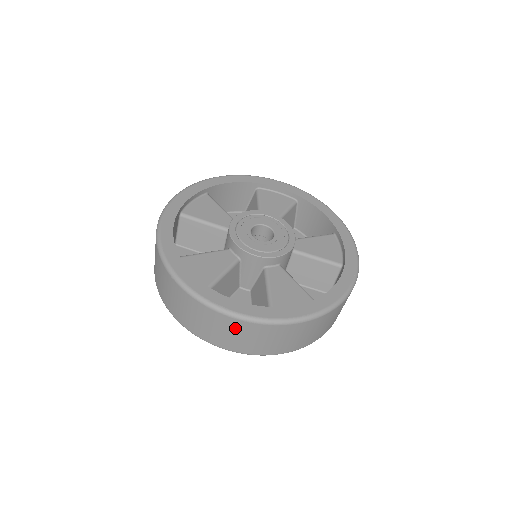
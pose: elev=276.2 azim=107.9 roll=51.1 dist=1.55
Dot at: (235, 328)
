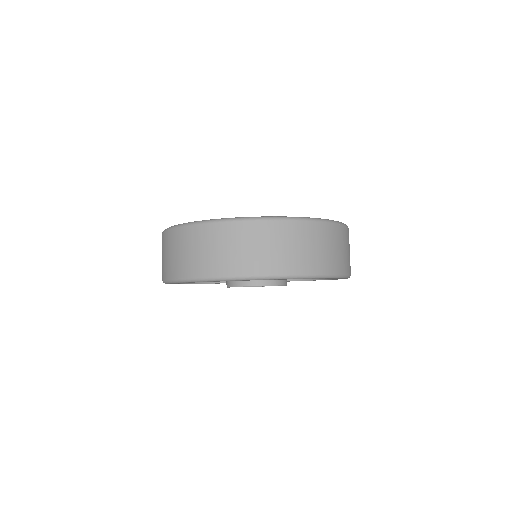
Dot at: (265, 235)
